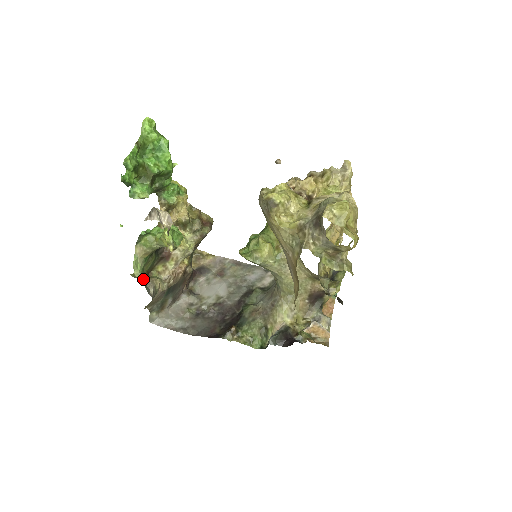
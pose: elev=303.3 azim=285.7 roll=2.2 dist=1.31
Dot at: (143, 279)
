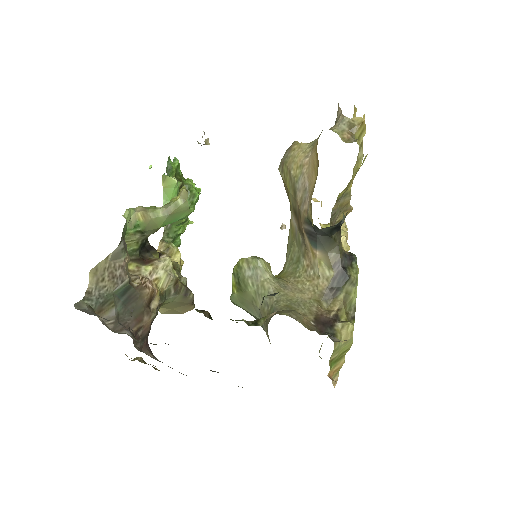
Dot at: occluded
